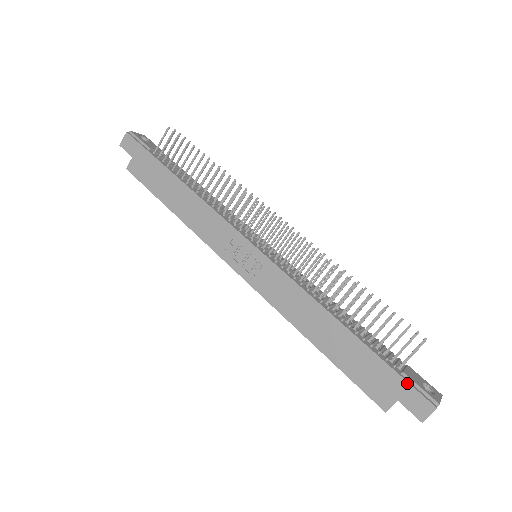
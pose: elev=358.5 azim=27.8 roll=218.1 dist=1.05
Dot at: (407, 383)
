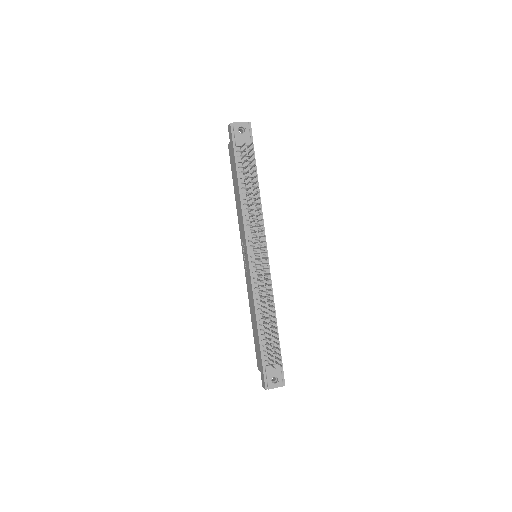
Dot at: (263, 372)
